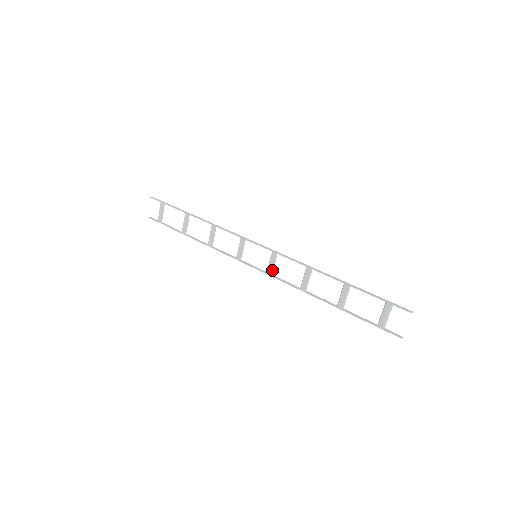
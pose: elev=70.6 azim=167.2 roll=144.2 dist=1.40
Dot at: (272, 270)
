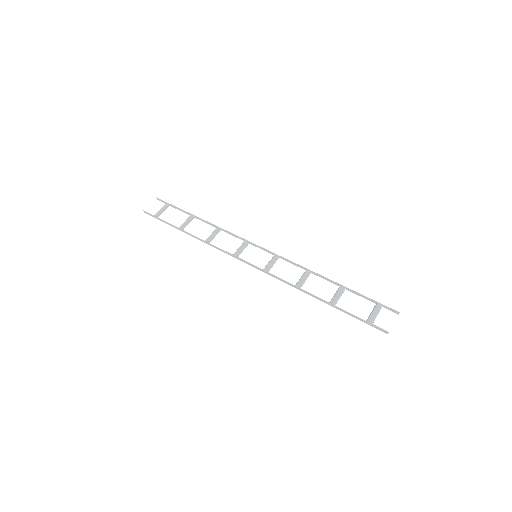
Dot at: (270, 268)
